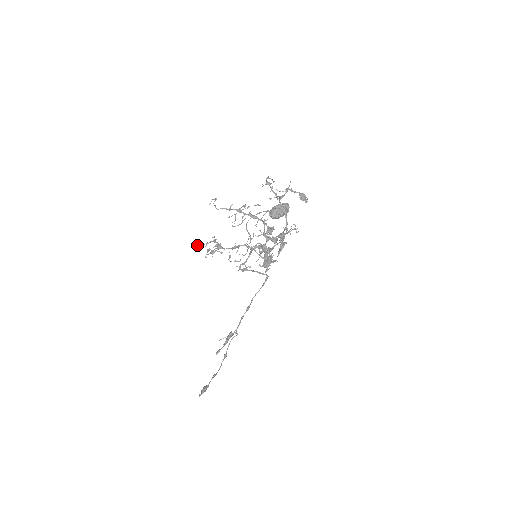
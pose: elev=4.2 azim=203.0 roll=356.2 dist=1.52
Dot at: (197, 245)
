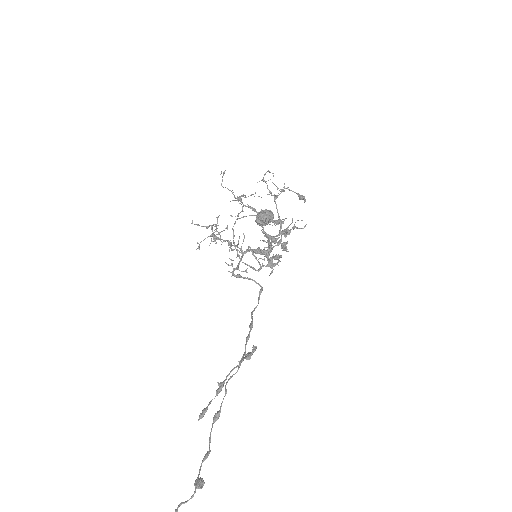
Dot at: (197, 224)
